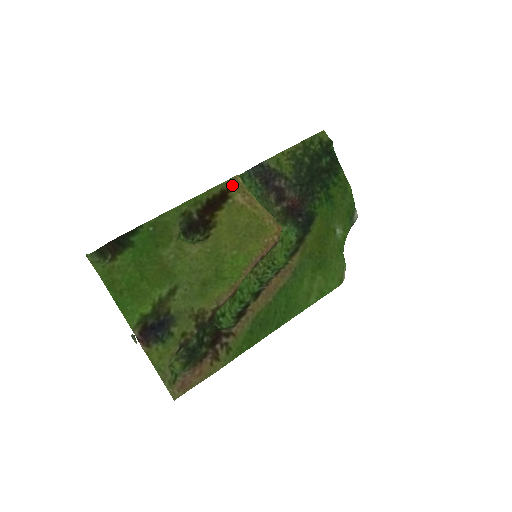
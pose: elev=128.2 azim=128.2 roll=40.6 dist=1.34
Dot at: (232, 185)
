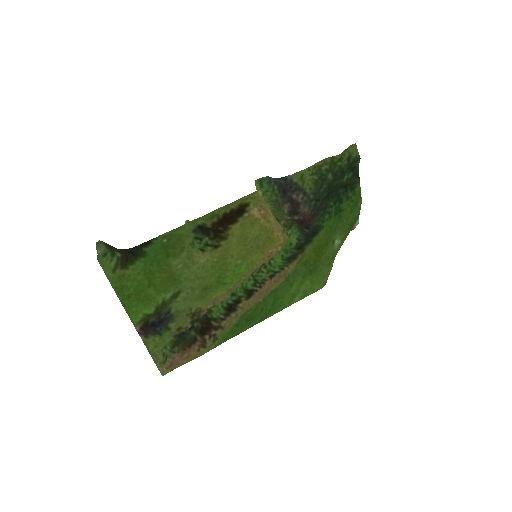
Dot at: (252, 199)
